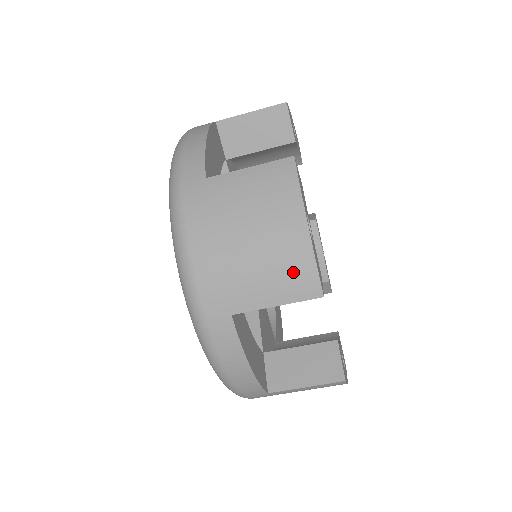
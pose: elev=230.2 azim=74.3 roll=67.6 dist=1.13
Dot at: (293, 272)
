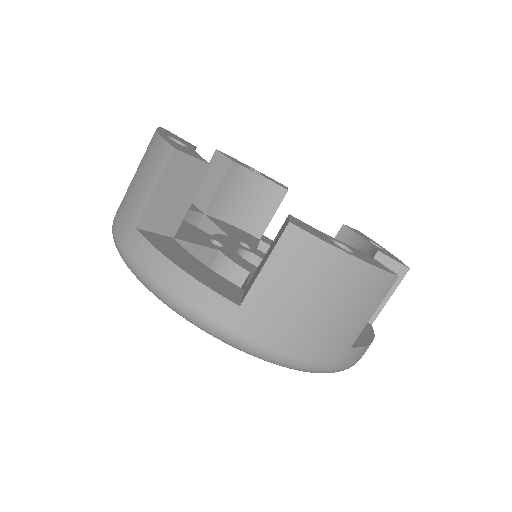
Dot at: (154, 159)
